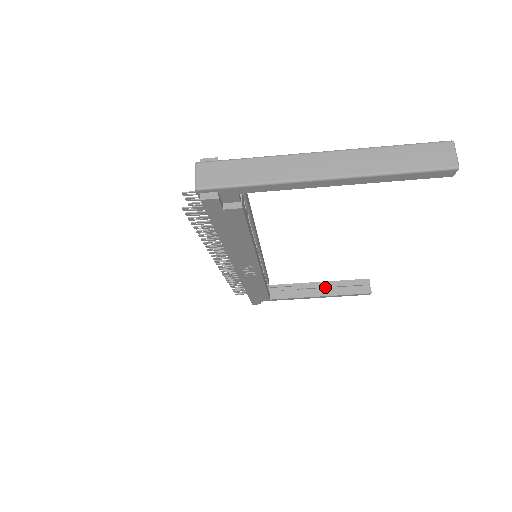
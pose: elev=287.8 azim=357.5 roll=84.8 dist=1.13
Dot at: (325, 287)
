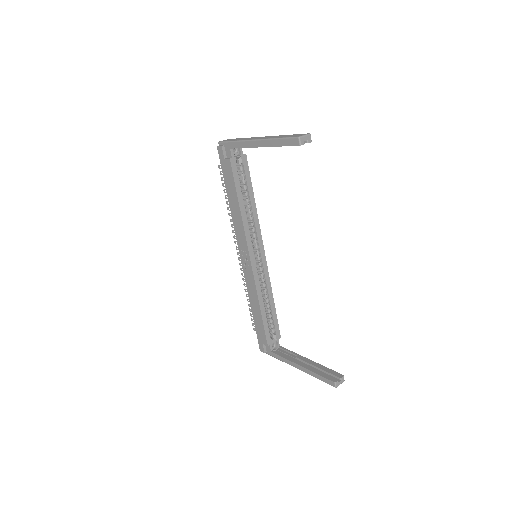
Dot at: (310, 364)
